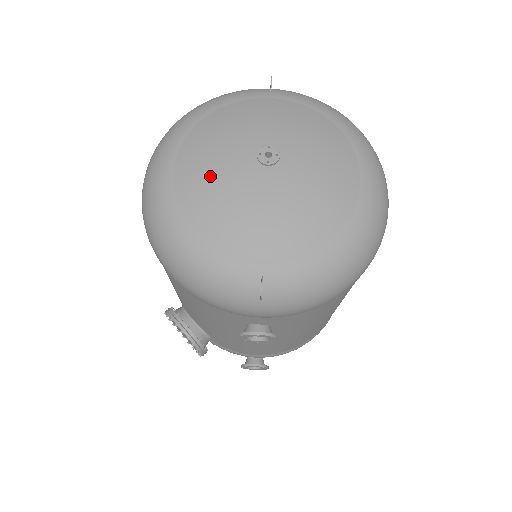
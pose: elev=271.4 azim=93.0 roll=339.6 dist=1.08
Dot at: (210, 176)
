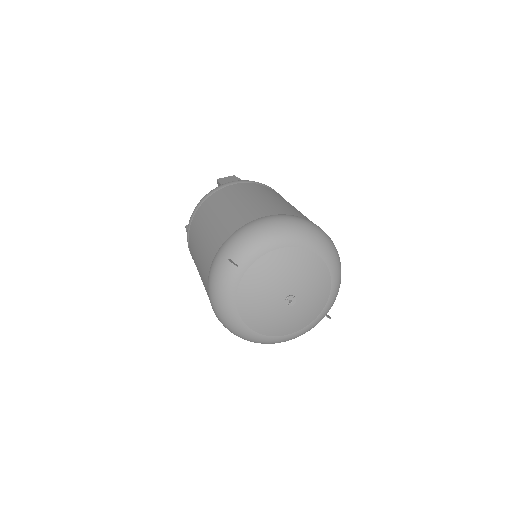
Dot at: (275, 322)
